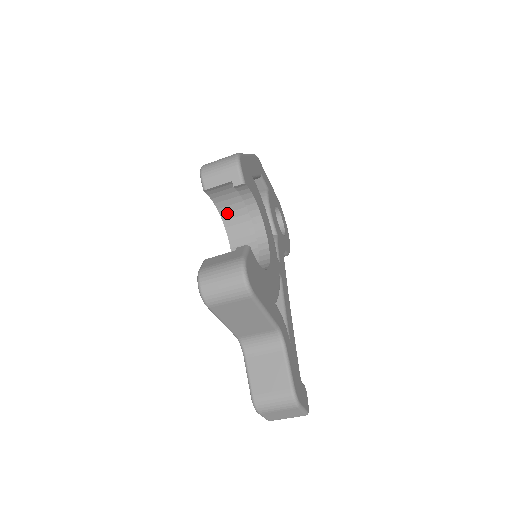
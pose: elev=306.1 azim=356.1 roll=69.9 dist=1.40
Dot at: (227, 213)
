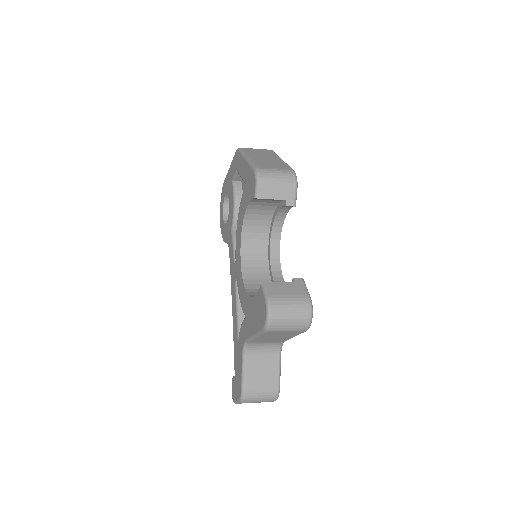
Dot at: (252, 214)
